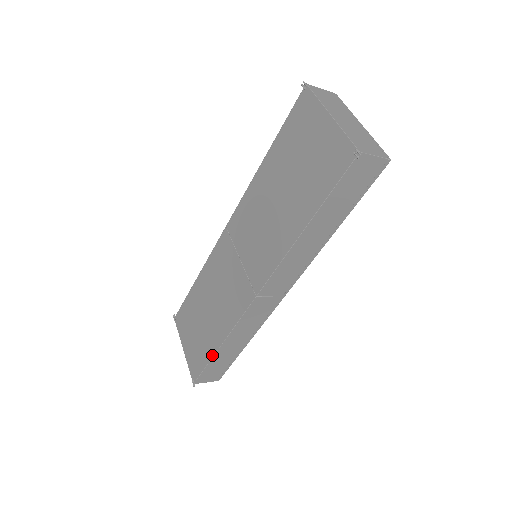
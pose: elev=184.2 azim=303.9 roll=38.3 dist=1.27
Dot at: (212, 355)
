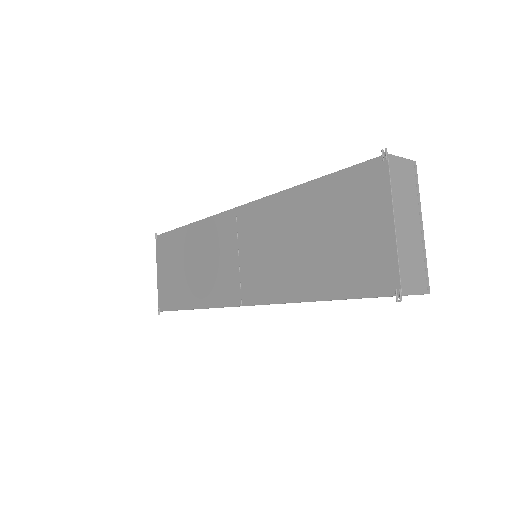
Dot at: (183, 308)
